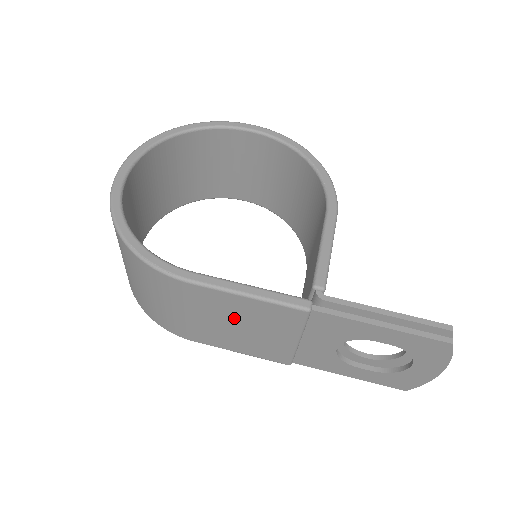
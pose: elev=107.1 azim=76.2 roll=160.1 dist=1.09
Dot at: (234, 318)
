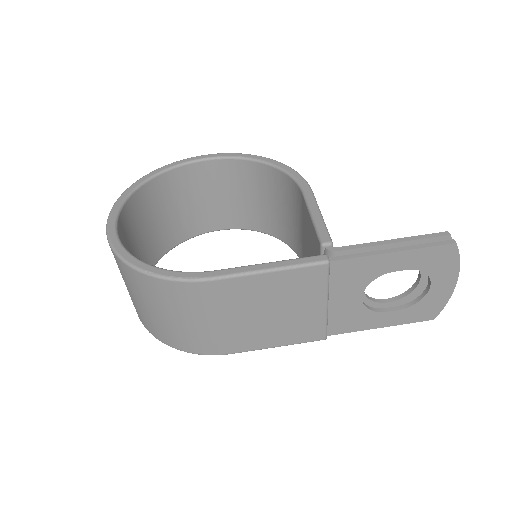
Dot at: (263, 304)
